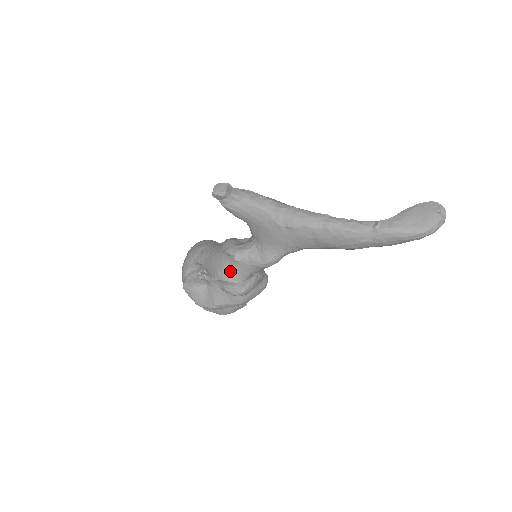
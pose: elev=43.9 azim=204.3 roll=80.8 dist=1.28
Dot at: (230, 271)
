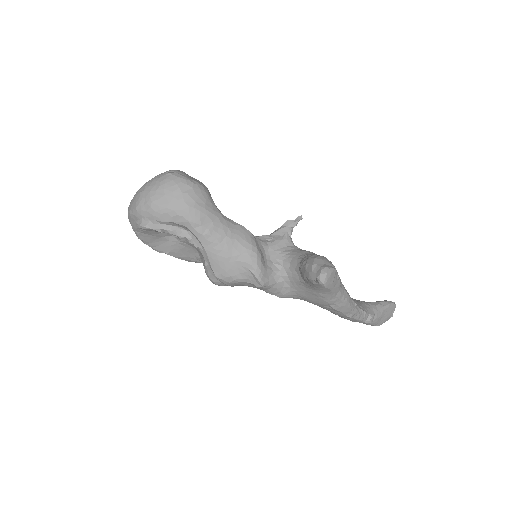
Dot at: (240, 283)
